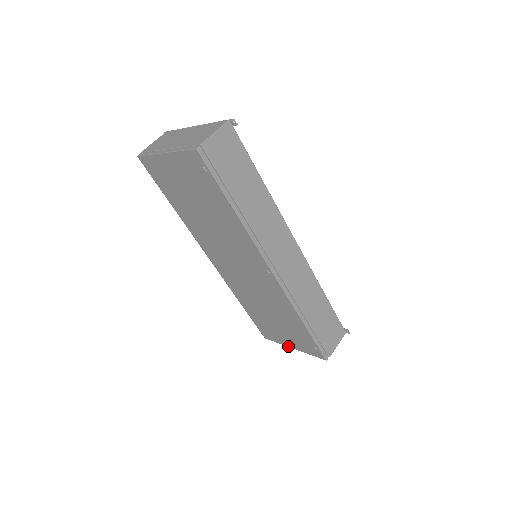
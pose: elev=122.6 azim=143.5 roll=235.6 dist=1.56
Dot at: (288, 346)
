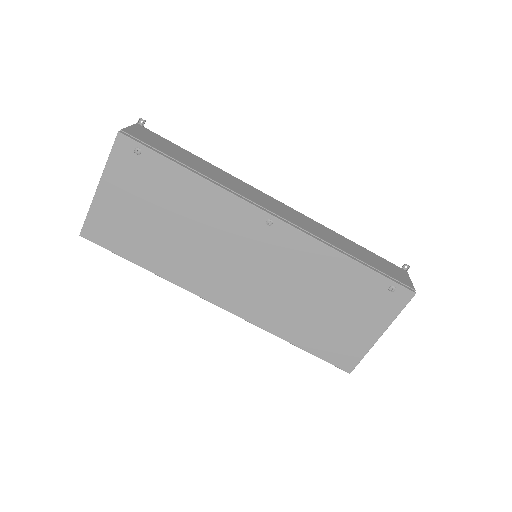
Dot at: (374, 341)
